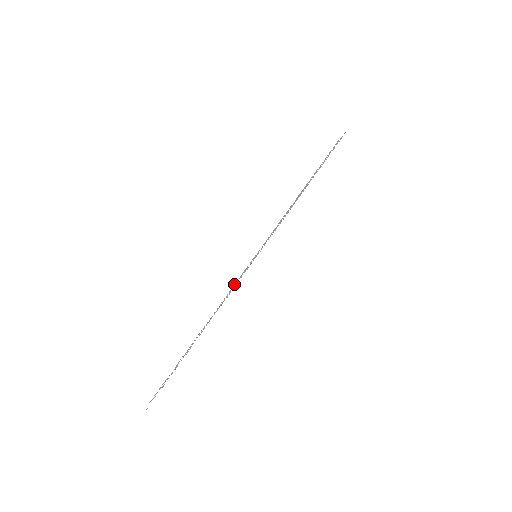
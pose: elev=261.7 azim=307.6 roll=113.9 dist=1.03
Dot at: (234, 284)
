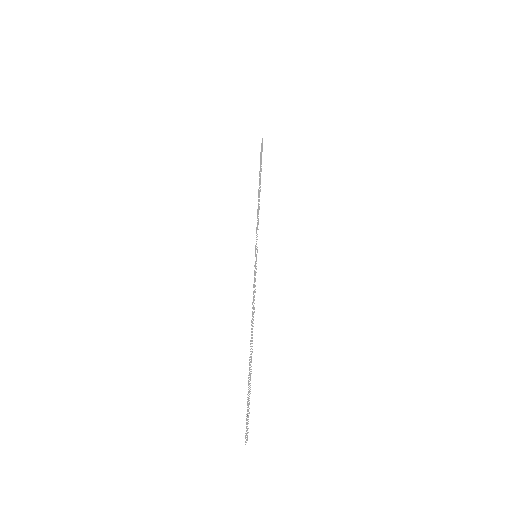
Dot at: occluded
